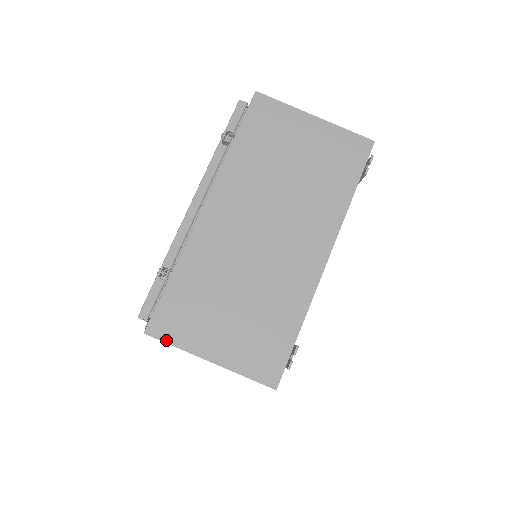
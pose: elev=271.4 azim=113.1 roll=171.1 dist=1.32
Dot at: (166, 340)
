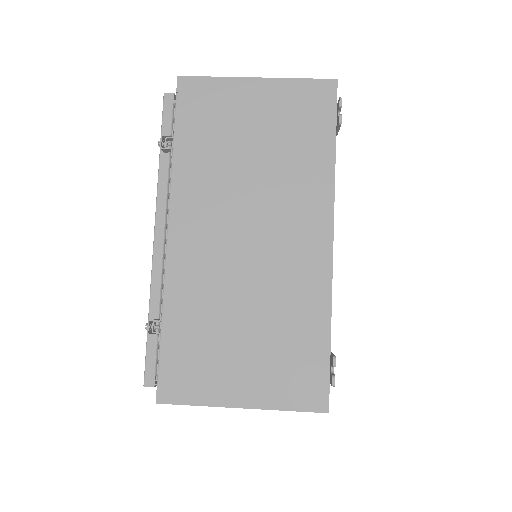
Dot at: (183, 402)
